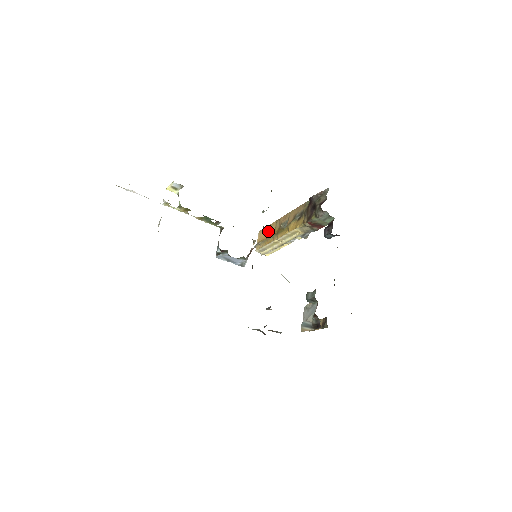
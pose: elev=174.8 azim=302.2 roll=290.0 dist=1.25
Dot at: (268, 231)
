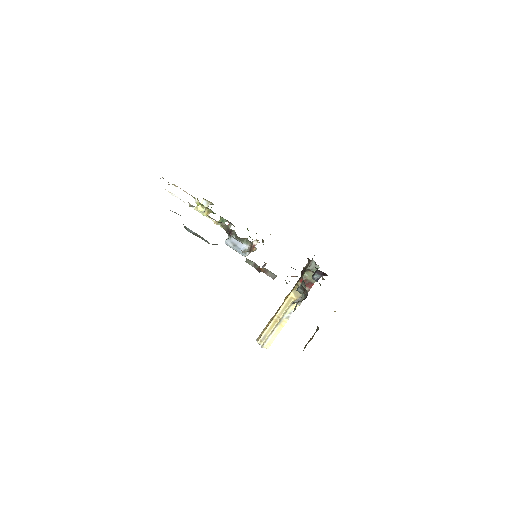
Dot at: occluded
